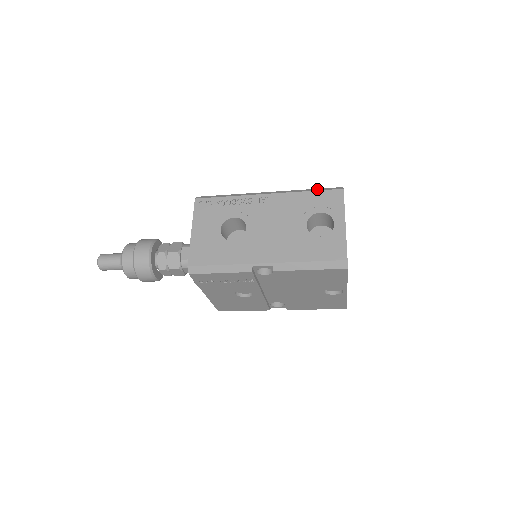
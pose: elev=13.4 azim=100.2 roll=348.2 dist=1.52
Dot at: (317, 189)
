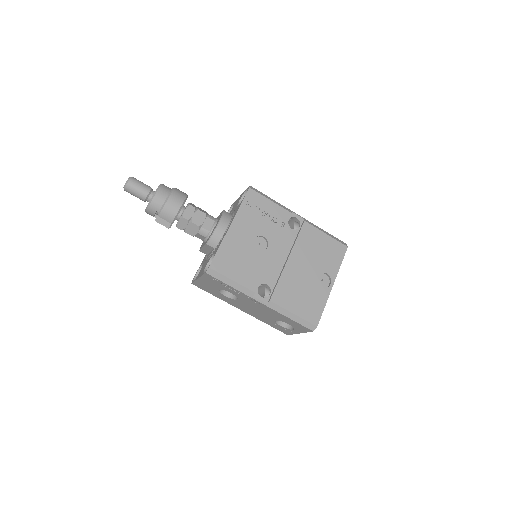
Dot at: occluded
